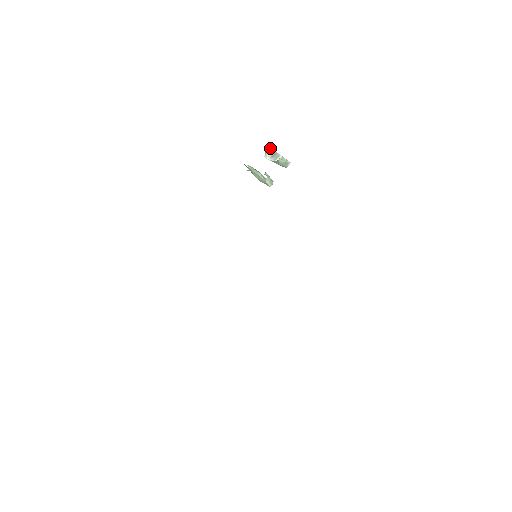
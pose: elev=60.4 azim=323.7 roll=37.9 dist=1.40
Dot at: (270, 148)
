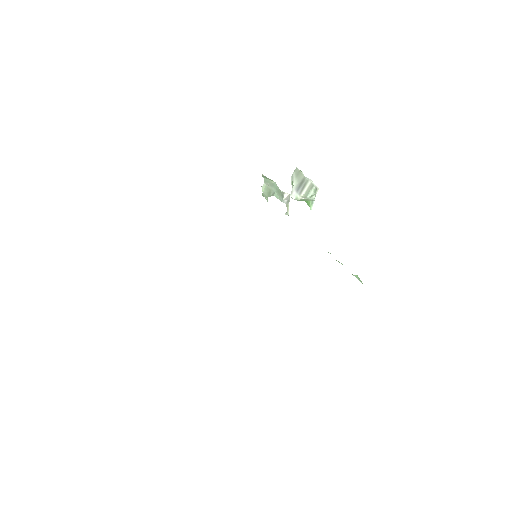
Dot at: (297, 171)
